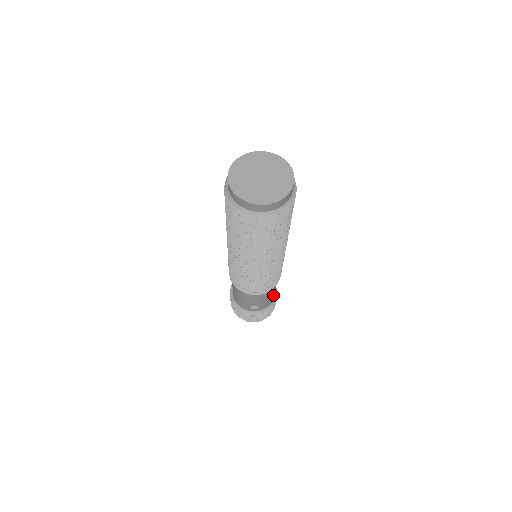
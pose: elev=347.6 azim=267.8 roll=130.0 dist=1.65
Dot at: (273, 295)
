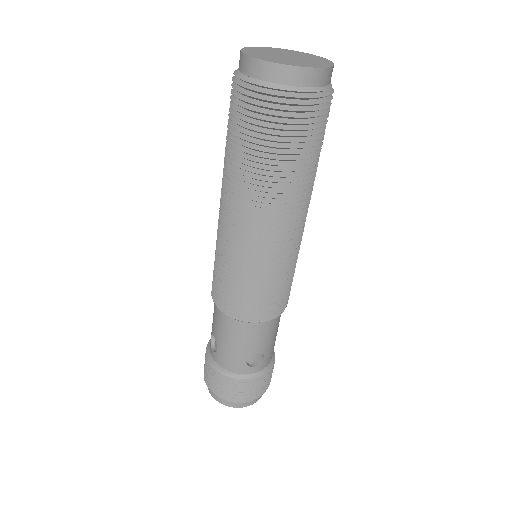
Dot at: (275, 340)
